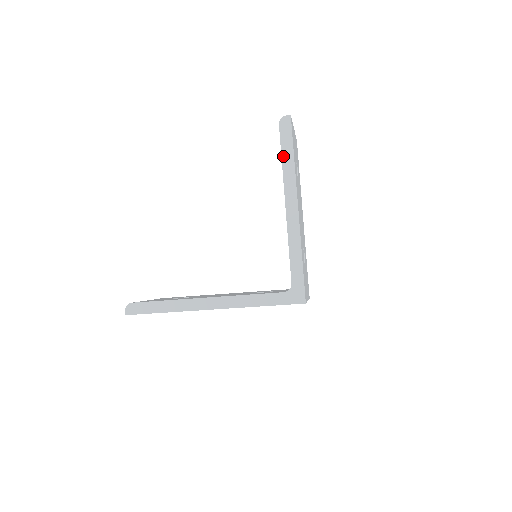
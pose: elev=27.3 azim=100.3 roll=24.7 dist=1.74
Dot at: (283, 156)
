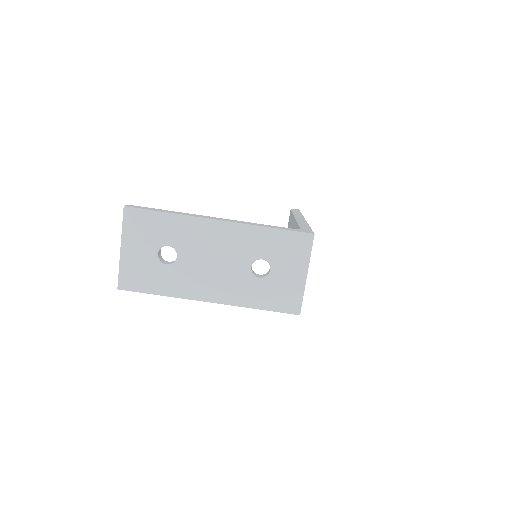
Dot at: (293, 212)
